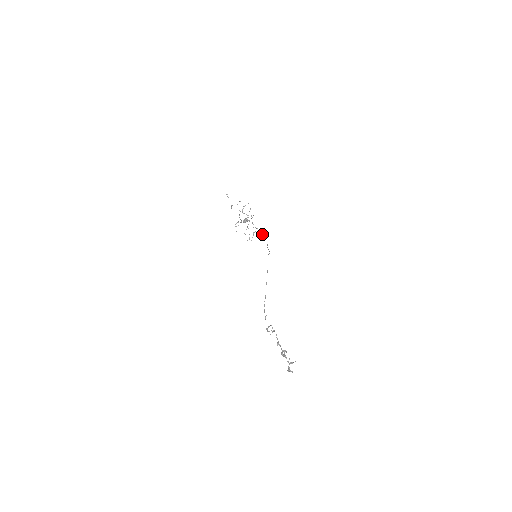
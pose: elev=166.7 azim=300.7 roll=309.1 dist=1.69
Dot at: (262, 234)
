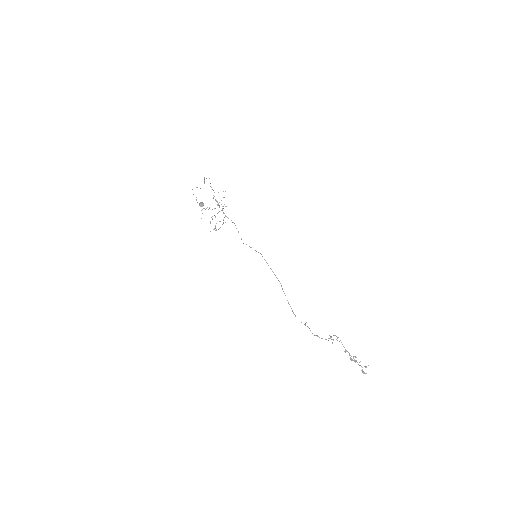
Dot at: occluded
